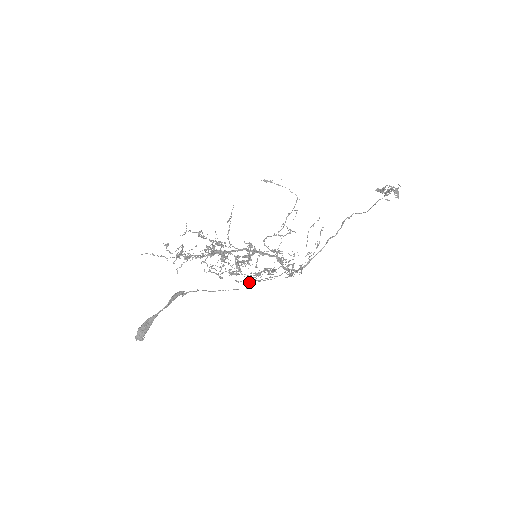
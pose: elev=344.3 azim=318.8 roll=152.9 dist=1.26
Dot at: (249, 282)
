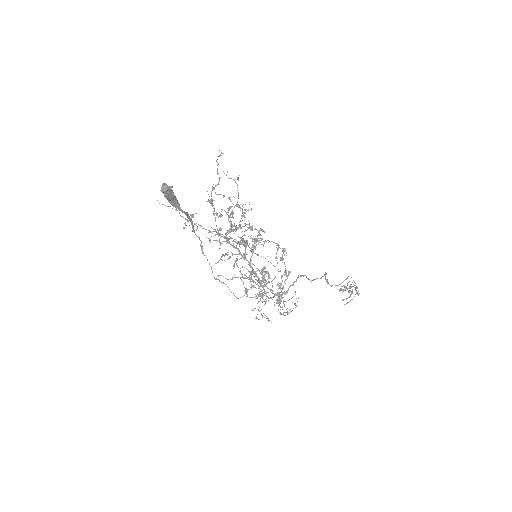
Dot at: (244, 275)
